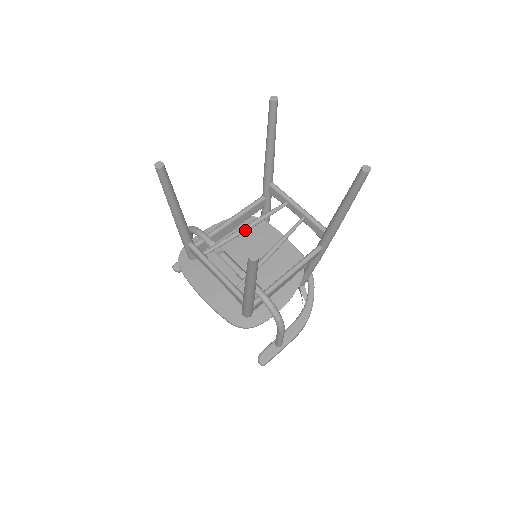
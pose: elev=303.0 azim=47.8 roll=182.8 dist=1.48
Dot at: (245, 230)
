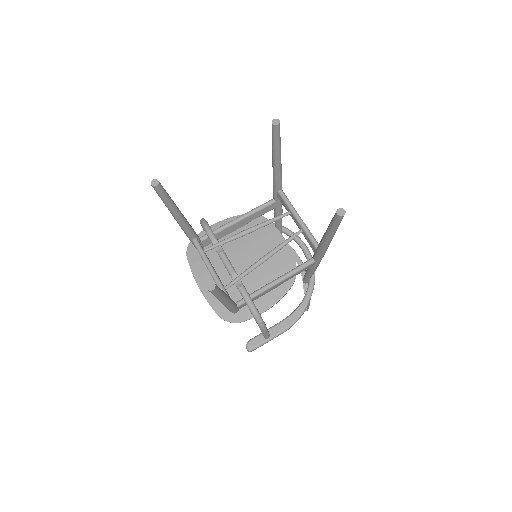
Dot at: (245, 234)
